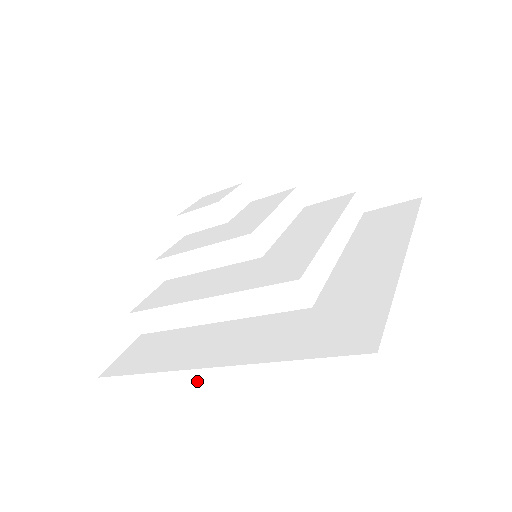
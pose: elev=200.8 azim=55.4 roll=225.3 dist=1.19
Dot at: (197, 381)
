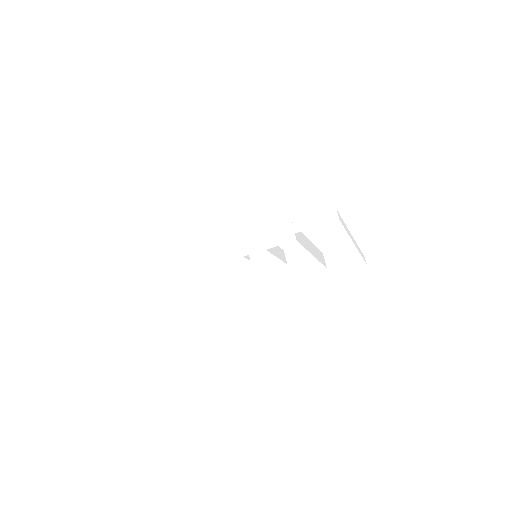
Dot at: (219, 256)
